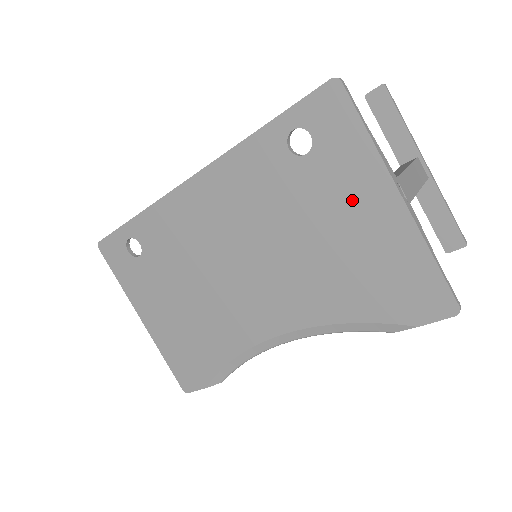
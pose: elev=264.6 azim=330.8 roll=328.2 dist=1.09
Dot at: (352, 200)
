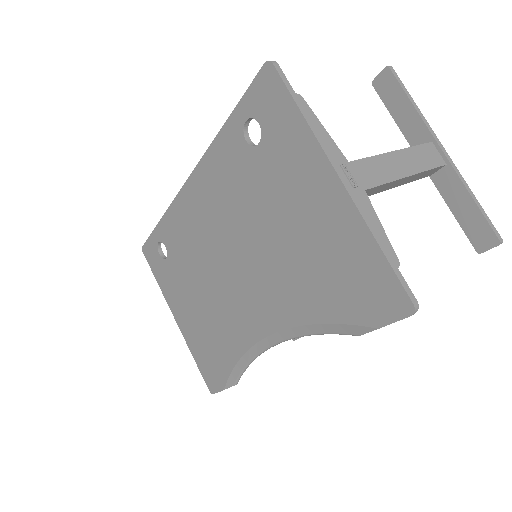
Dot at: (300, 186)
